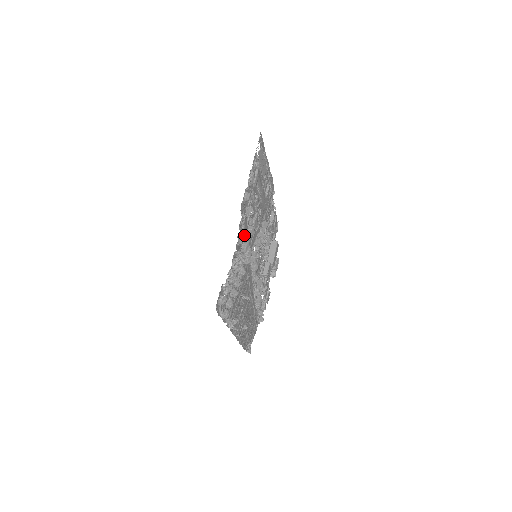
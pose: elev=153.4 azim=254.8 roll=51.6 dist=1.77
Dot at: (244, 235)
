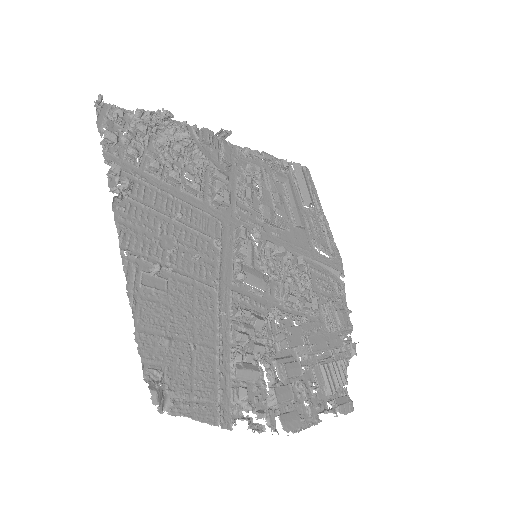
Dot at: occluded
